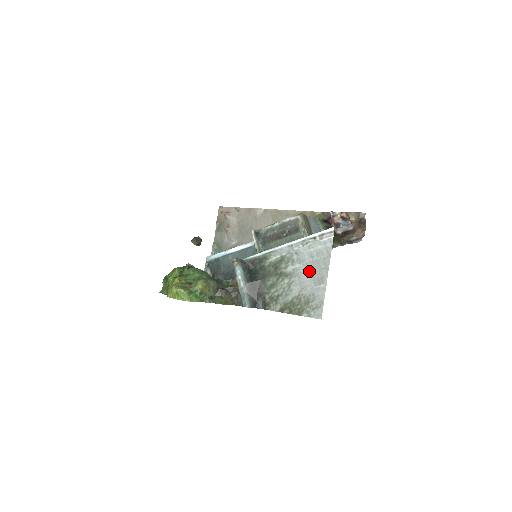
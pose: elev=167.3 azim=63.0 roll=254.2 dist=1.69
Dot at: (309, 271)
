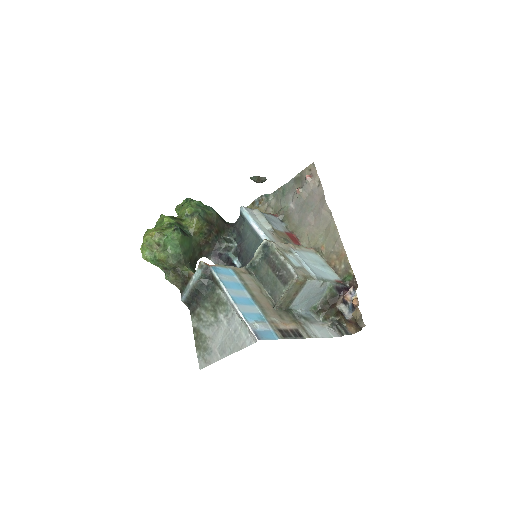
Dot at: (225, 336)
